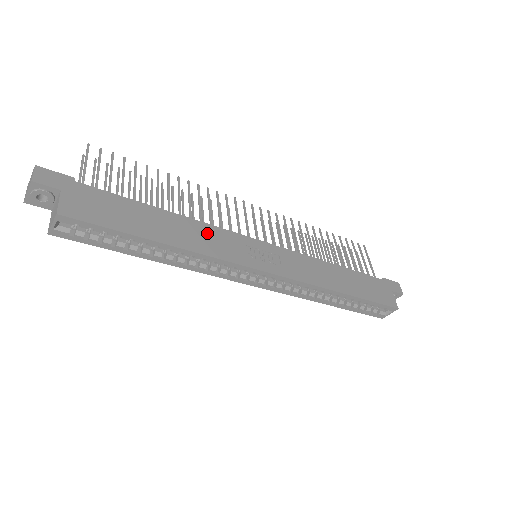
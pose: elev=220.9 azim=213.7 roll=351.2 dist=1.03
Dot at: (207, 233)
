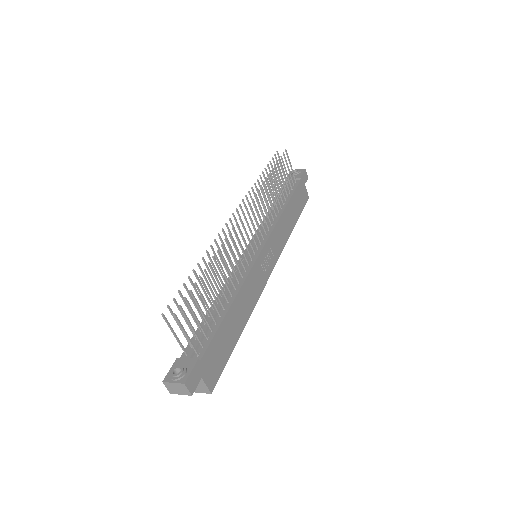
Dot at: (248, 289)
